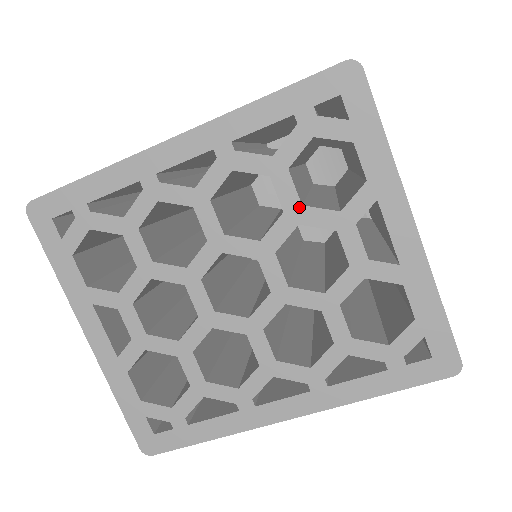
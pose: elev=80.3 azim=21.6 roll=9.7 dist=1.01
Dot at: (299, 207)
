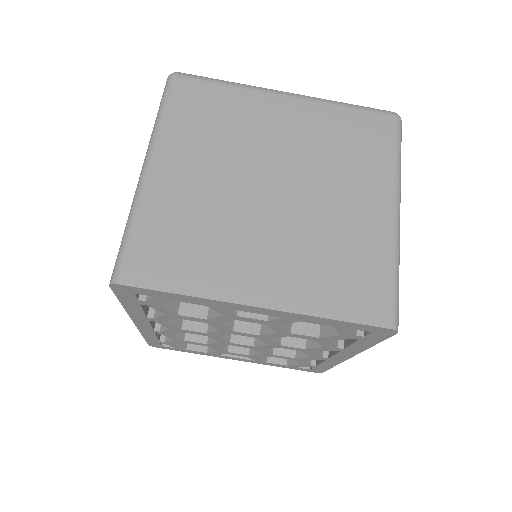
Dot at: (207, 320)
